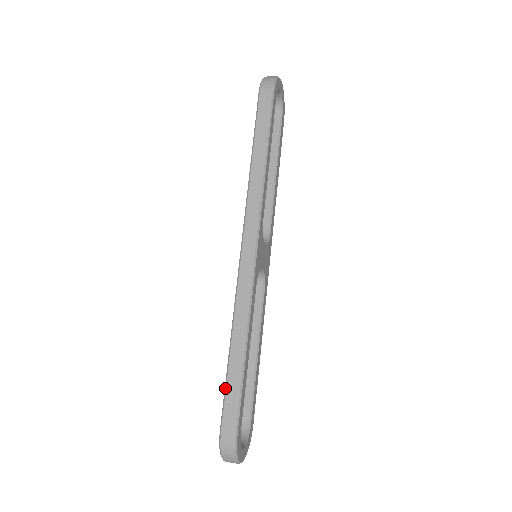
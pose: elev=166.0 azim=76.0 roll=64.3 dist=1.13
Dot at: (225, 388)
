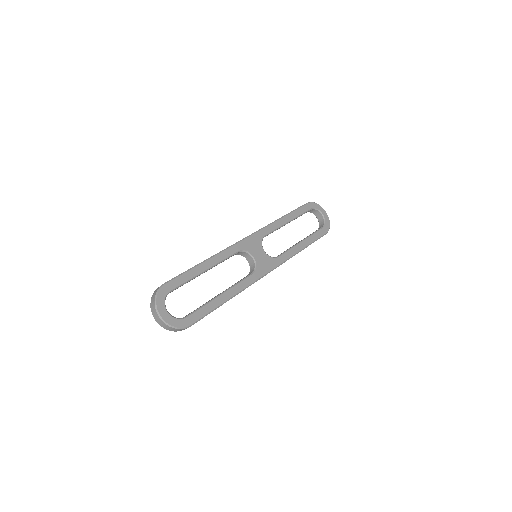
Dot at: occluded
